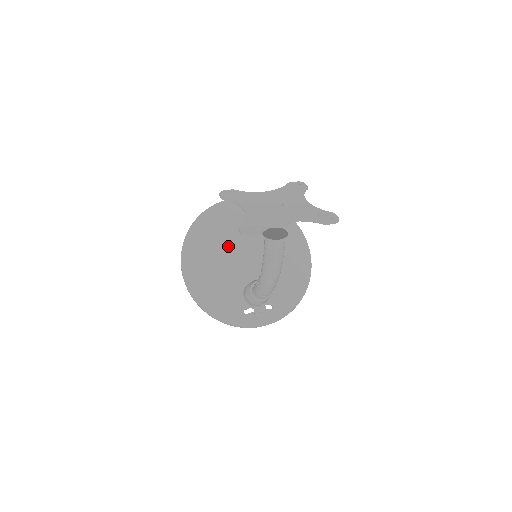
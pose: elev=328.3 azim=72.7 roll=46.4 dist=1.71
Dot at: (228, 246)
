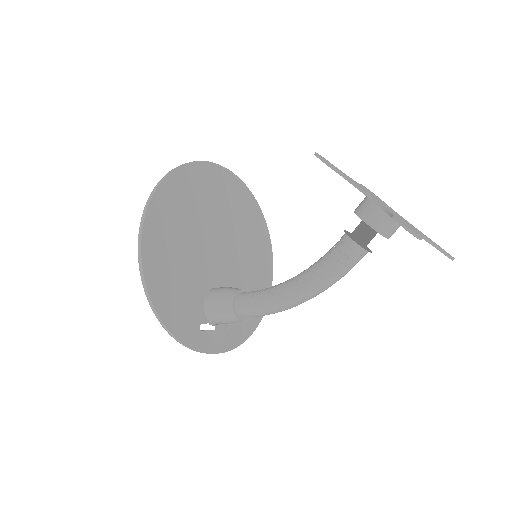
Dot at: (202, 226)
